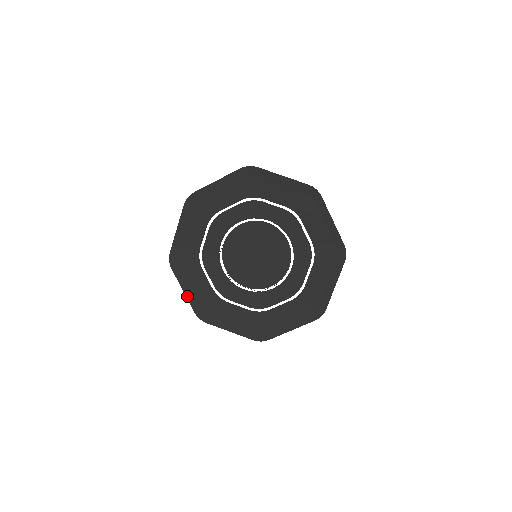
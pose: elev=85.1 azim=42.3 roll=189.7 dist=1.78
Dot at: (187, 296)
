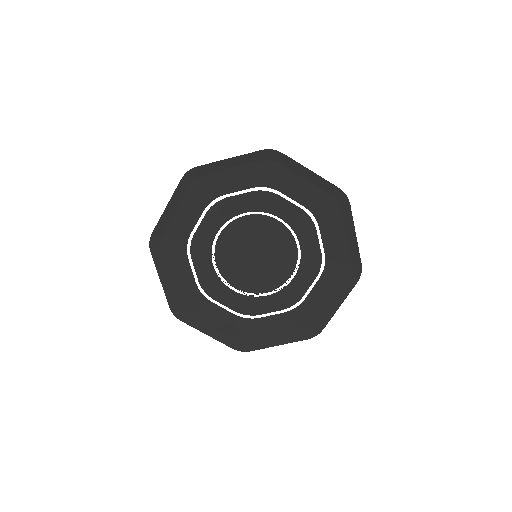
Dot at: (164, 287)
